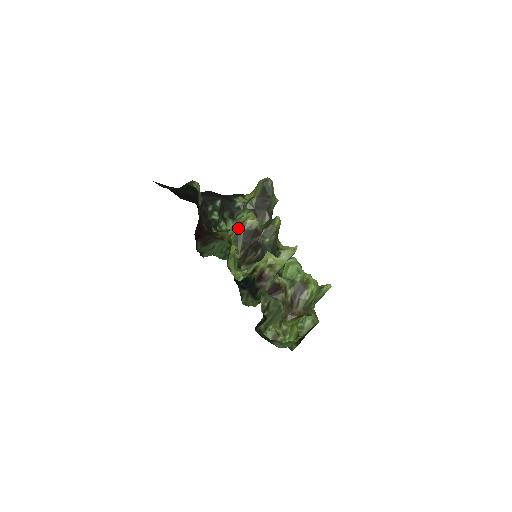
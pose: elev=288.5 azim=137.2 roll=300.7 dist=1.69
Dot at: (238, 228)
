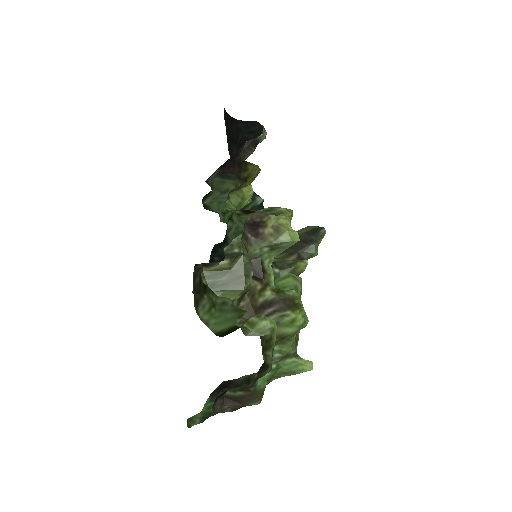
Dot at: (265, 208)
